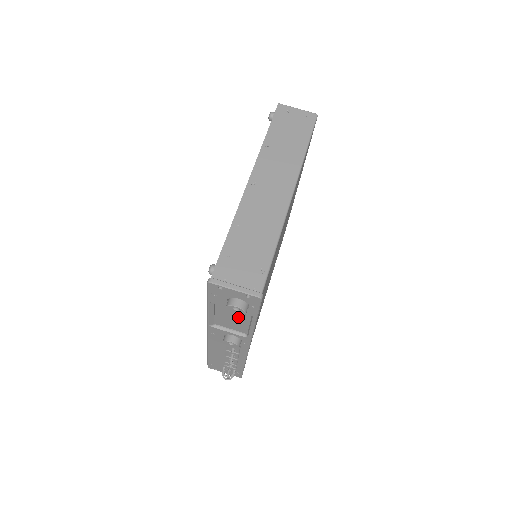
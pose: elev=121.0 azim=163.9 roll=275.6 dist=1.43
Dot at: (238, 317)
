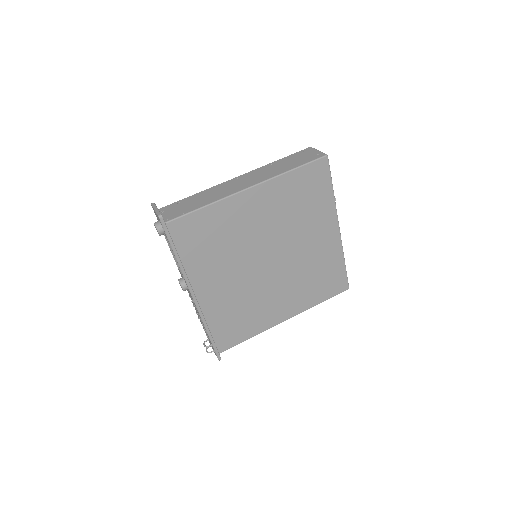
Dot at: occluded
